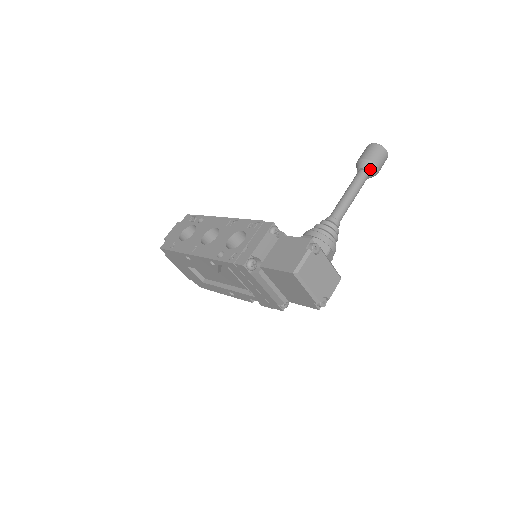
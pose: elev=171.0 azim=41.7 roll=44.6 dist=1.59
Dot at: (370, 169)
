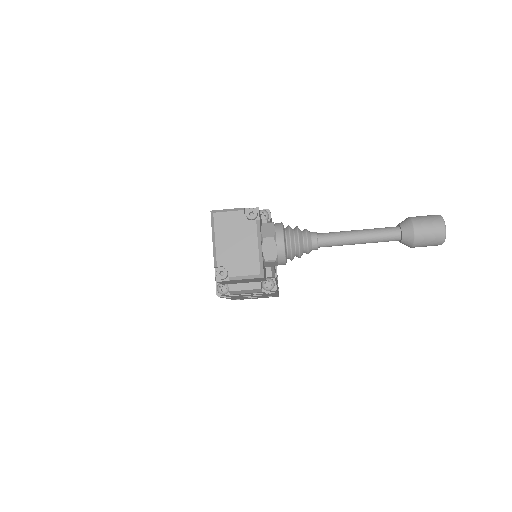
Dot at: (405, 227)
